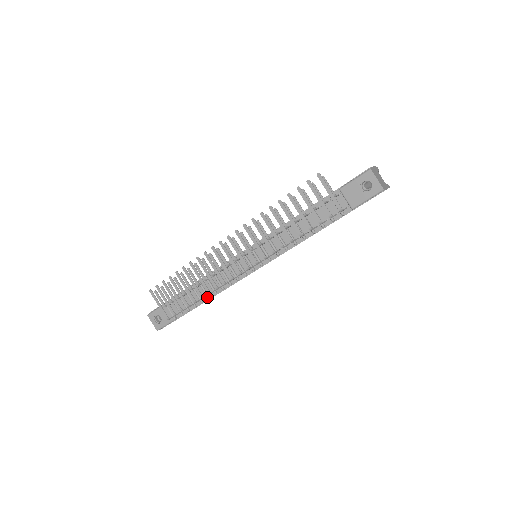
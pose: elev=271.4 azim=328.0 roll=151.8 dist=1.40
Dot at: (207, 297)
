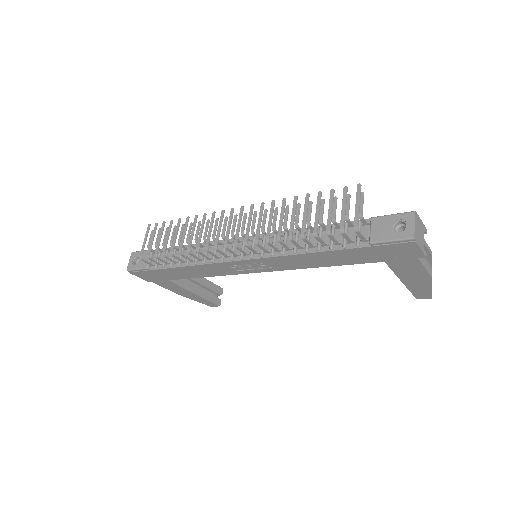
Dot at: (186, 262)
